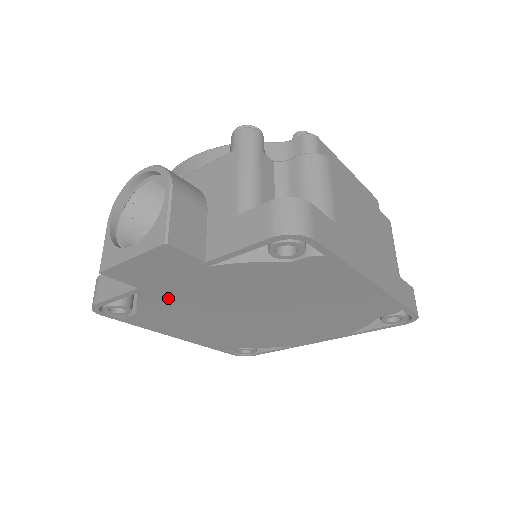
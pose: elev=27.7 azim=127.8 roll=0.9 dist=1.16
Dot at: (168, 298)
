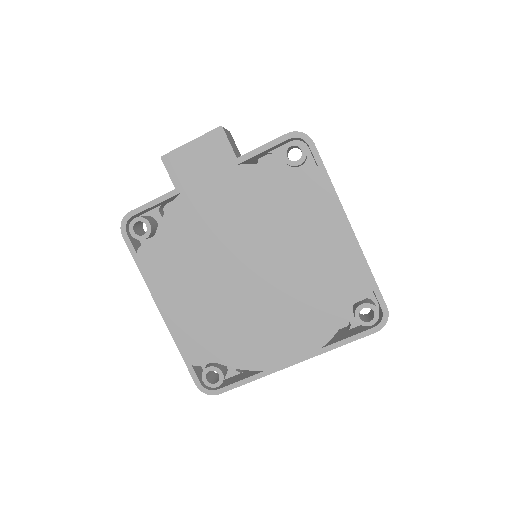
Dot at: (189, 214)
